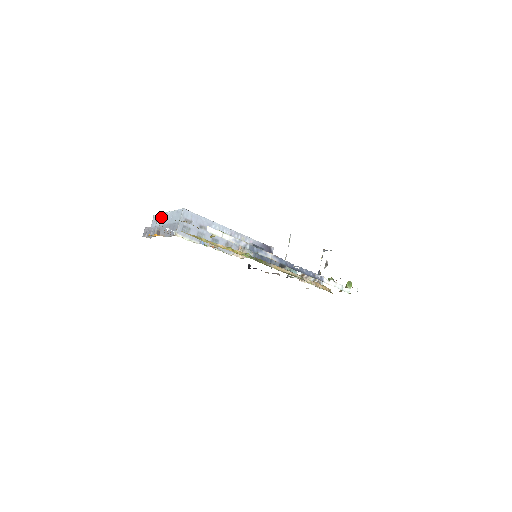
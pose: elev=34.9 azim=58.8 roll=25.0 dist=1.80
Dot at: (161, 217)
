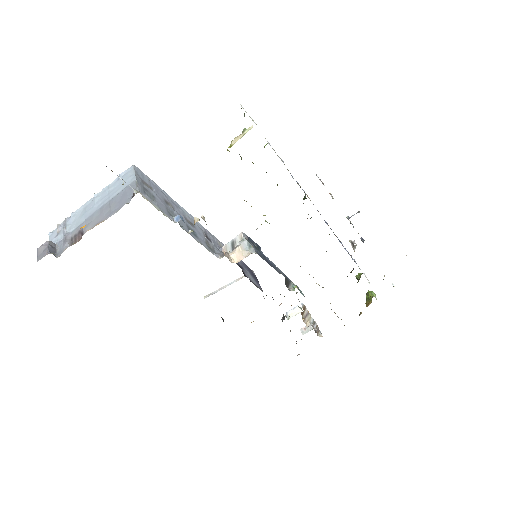
Dot at: (74, 216)
